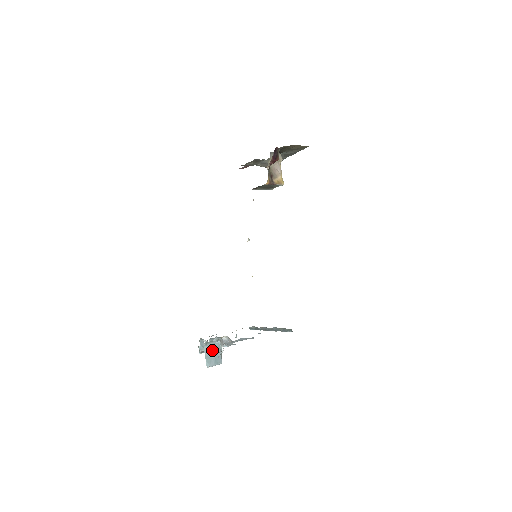
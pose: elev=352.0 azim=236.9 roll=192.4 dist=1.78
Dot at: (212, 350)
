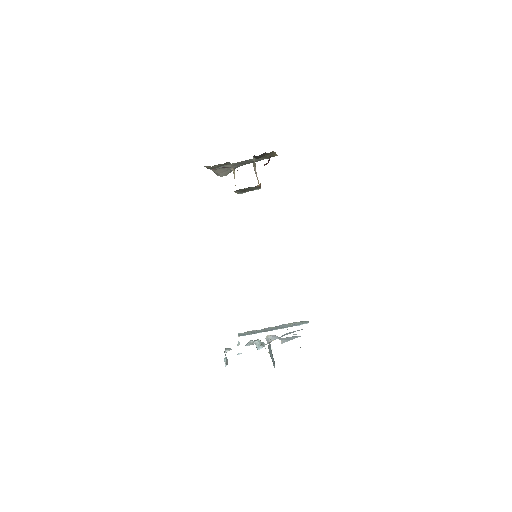
Dot at: (270, 350)
